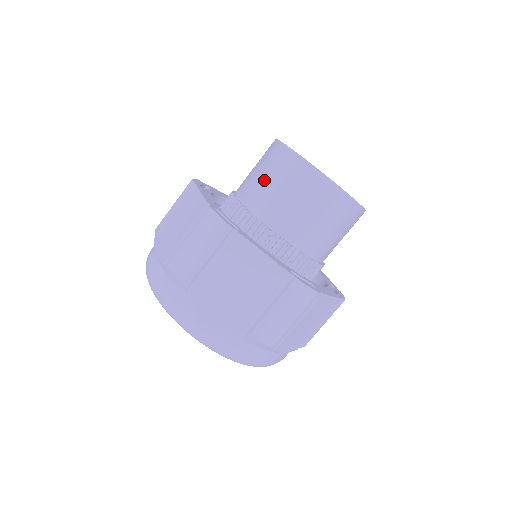
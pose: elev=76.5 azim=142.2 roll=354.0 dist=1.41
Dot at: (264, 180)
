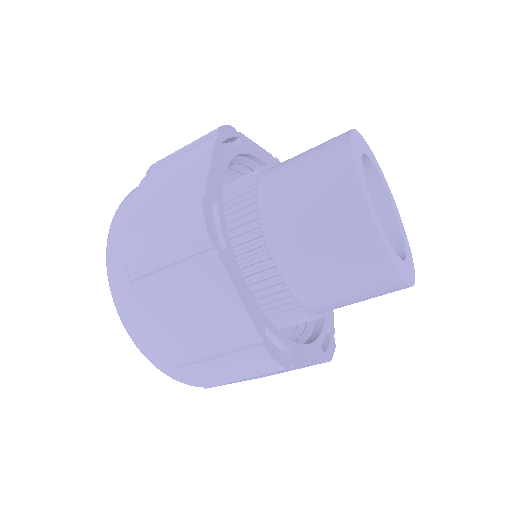
Dot at: (299, 188)
